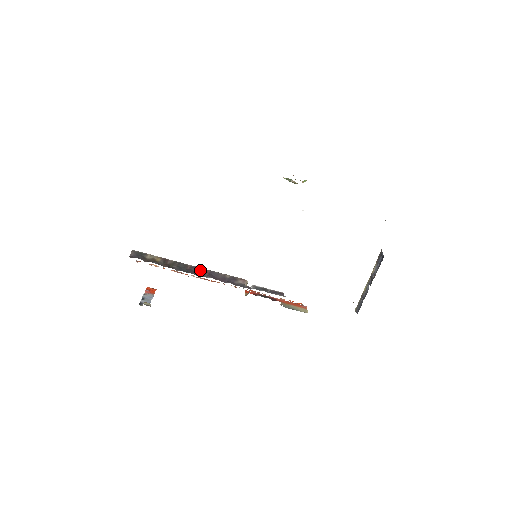
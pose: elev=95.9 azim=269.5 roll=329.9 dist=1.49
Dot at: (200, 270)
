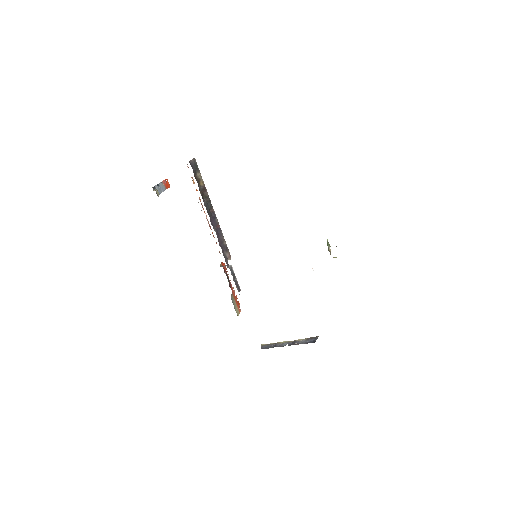
Dot at: (216, 220)
